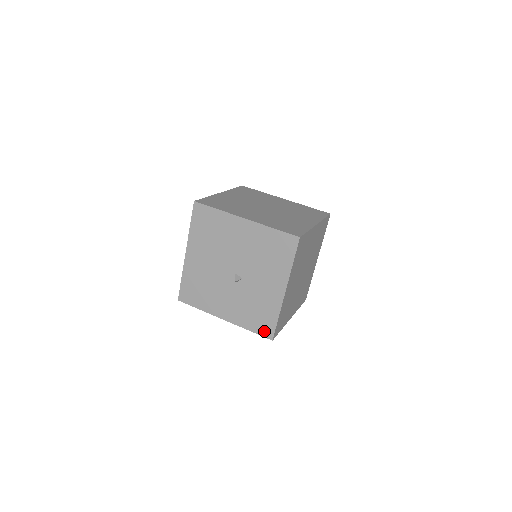
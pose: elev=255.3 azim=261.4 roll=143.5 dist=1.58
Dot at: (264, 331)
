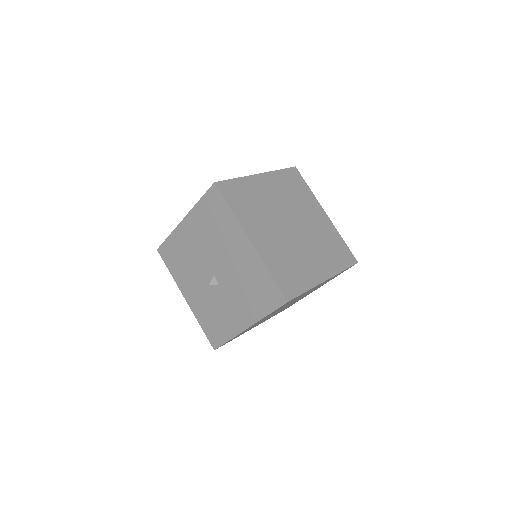
Dot at: (212, 338)
